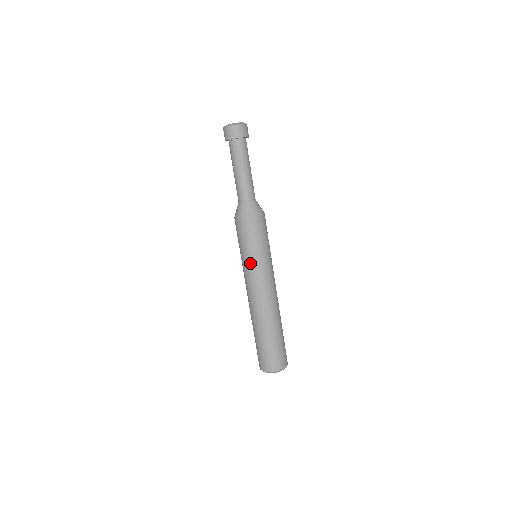
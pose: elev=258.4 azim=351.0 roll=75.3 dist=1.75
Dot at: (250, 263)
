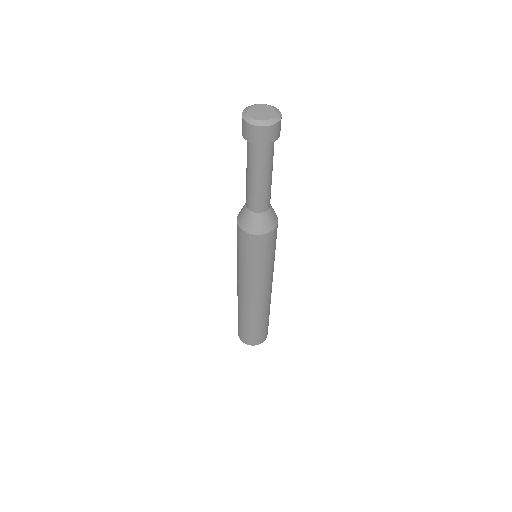
Dot at: (257, 273)
